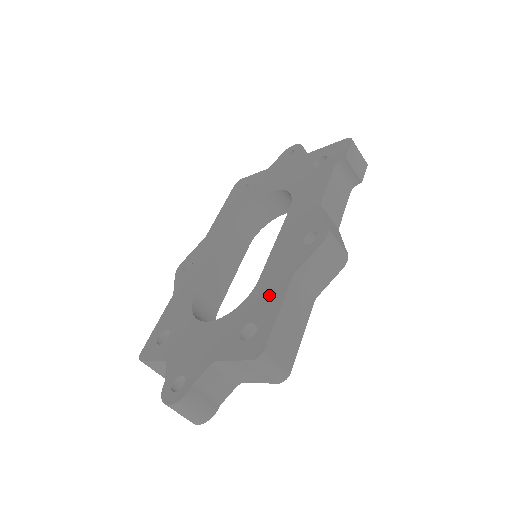
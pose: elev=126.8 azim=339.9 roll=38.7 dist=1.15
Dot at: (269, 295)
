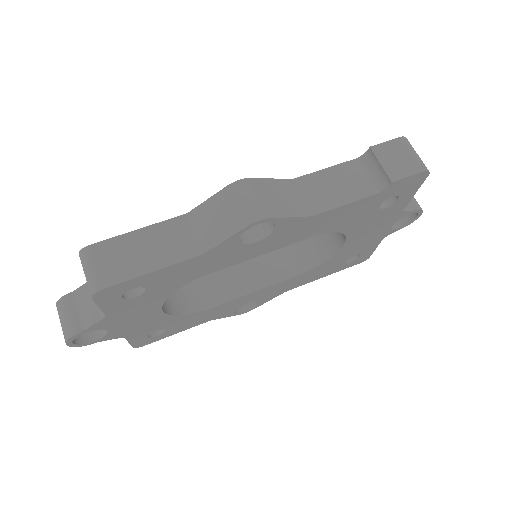
Dot at: occluded
